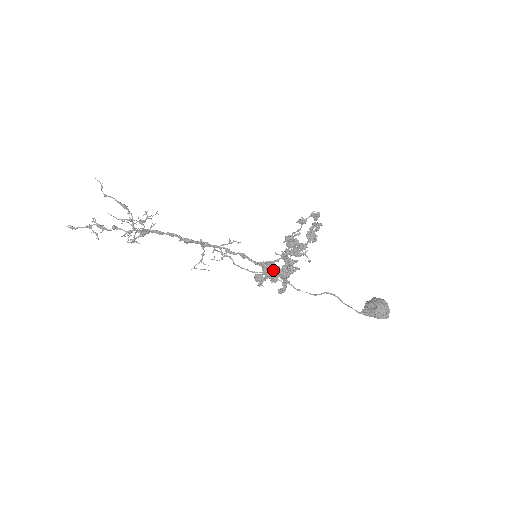
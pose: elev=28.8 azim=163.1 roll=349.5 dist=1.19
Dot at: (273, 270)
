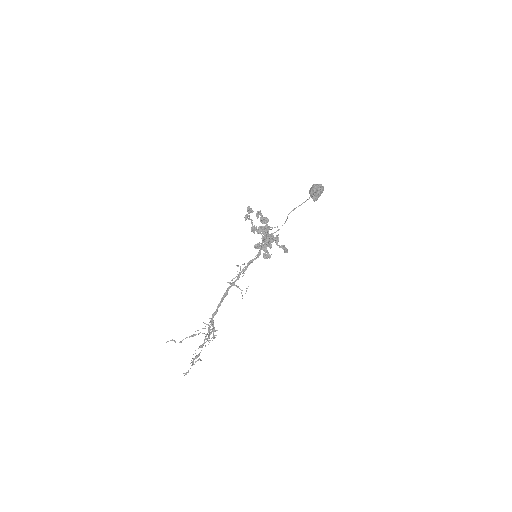
Dot at: occluded
